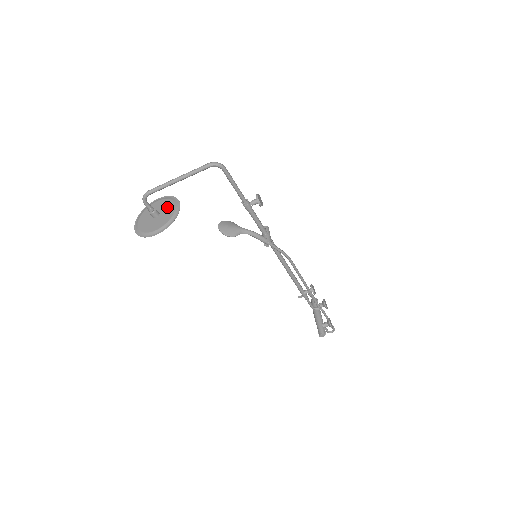
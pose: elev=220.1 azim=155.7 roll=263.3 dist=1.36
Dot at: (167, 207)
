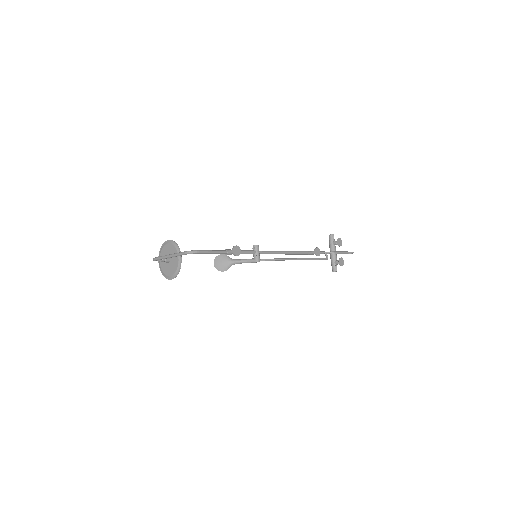
Dot at: occluded
